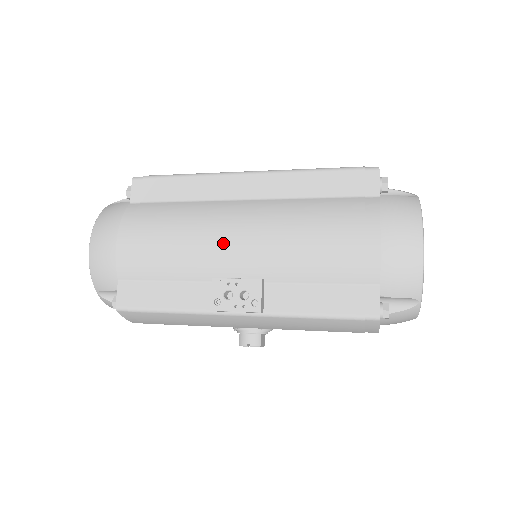
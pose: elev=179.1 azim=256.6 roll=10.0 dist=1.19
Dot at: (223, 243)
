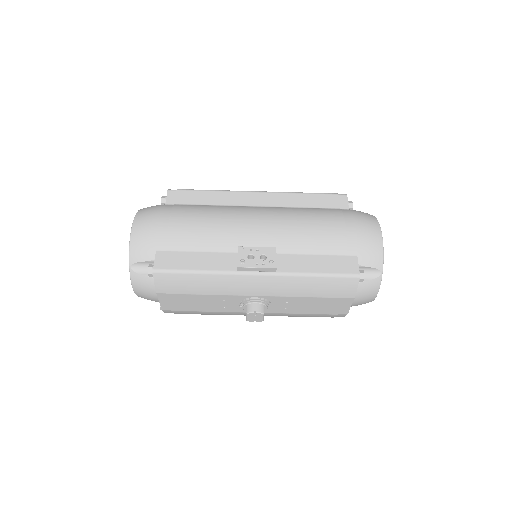
Dot at: (246, 225)
